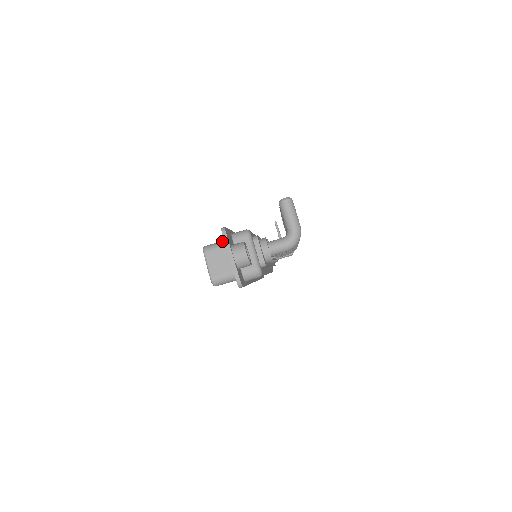
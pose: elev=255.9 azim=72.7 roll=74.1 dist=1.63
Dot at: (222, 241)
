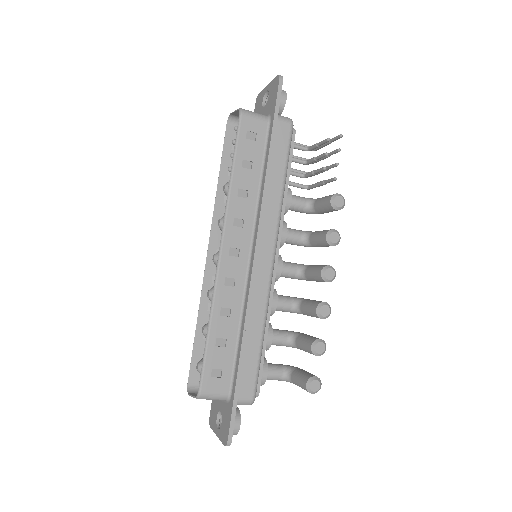
Dot at: (222, 397)
